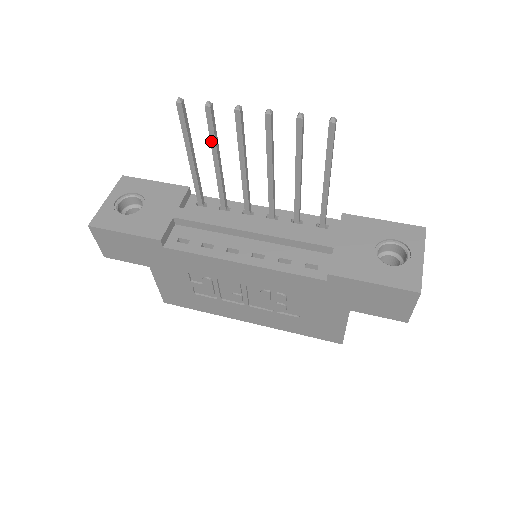
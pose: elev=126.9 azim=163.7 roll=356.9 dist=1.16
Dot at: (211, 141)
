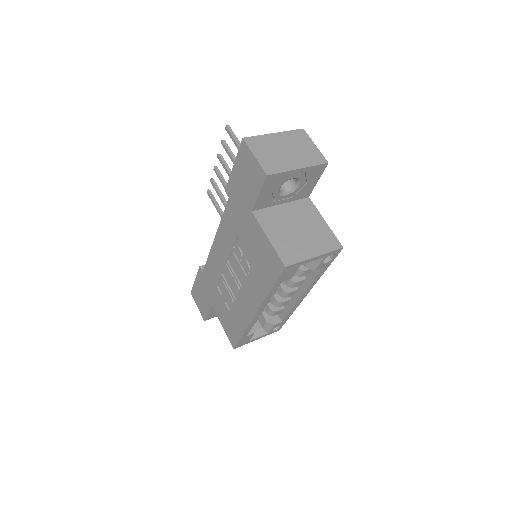
Dot at: (220, 199)
